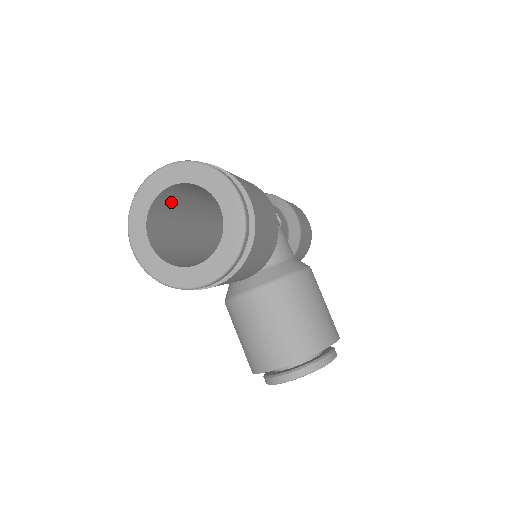
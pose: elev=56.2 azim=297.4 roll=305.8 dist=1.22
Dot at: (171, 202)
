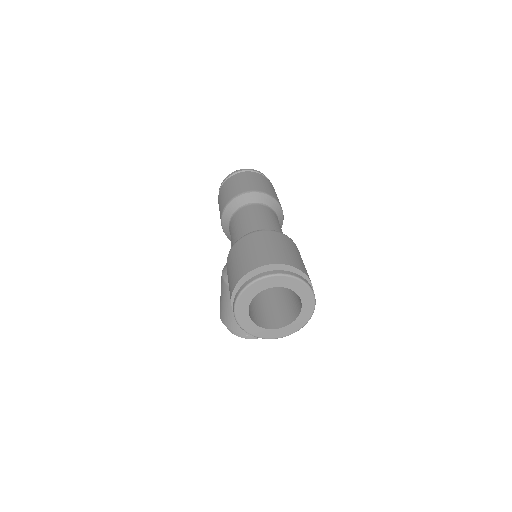
Dot at: occluded
